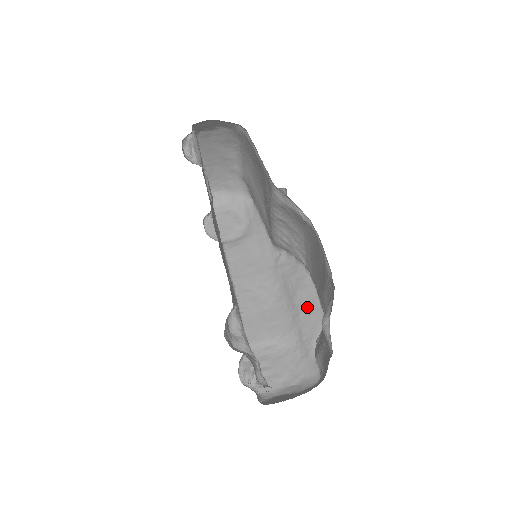
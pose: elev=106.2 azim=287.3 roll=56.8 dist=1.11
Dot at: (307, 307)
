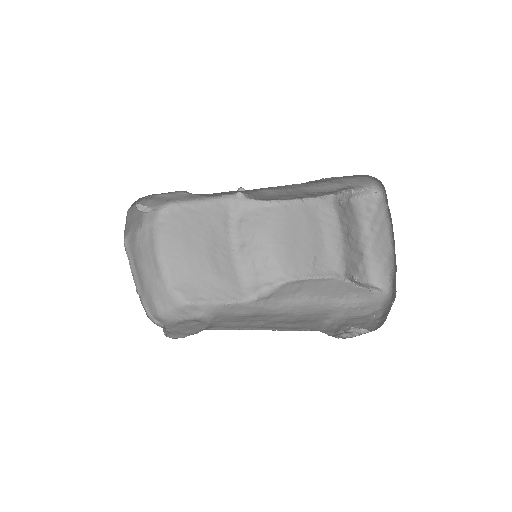
Dot at: (320, 288)
